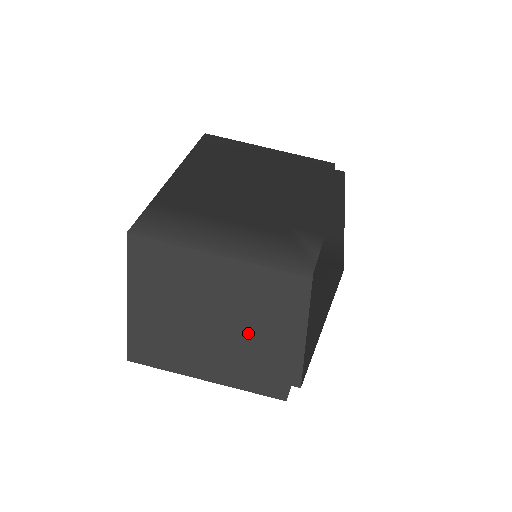
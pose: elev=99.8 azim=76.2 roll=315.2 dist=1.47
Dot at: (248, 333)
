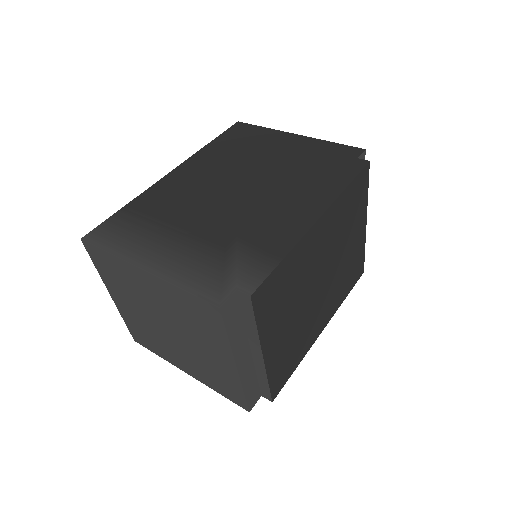
Dot at: (191, 341)
